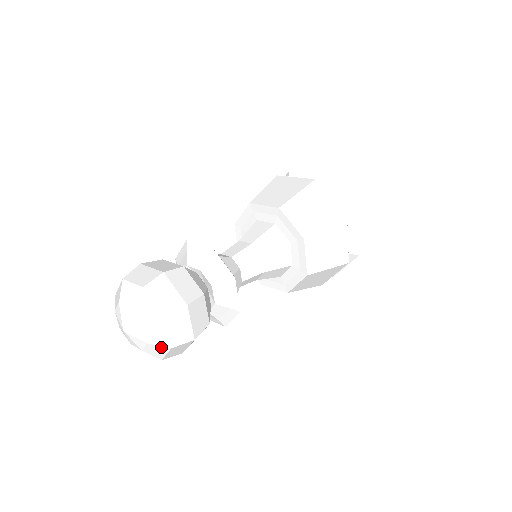
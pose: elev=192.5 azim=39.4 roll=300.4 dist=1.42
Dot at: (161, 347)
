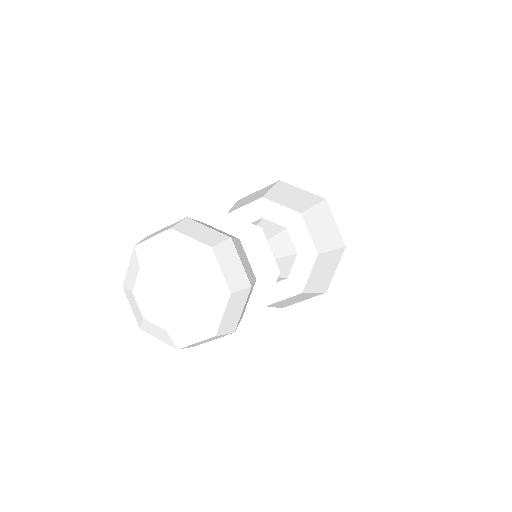
Dot at: (202, 331)
